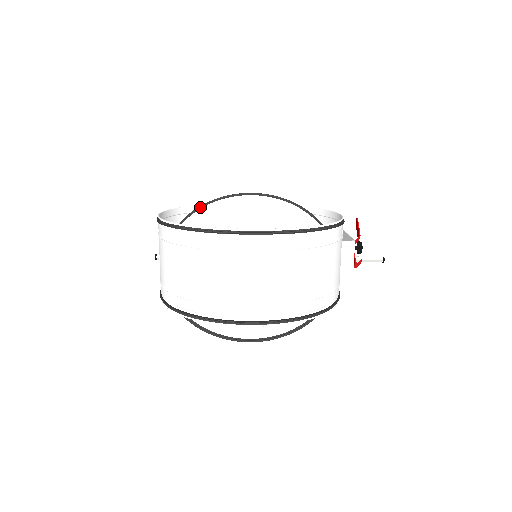
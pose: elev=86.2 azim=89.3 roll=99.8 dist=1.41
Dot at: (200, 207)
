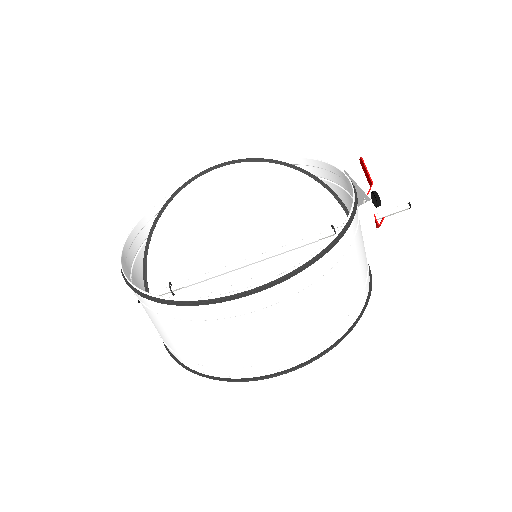
Dot at: (162, 209)
